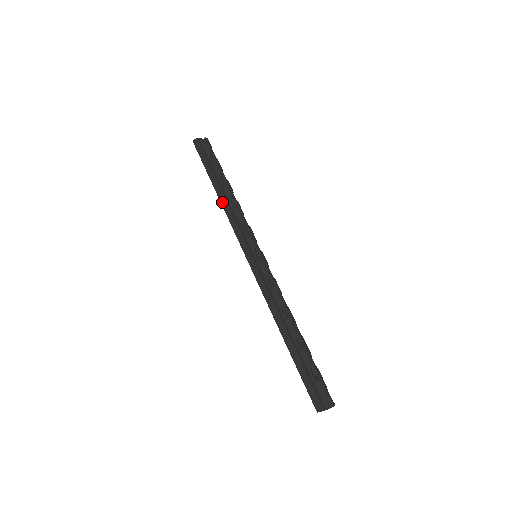
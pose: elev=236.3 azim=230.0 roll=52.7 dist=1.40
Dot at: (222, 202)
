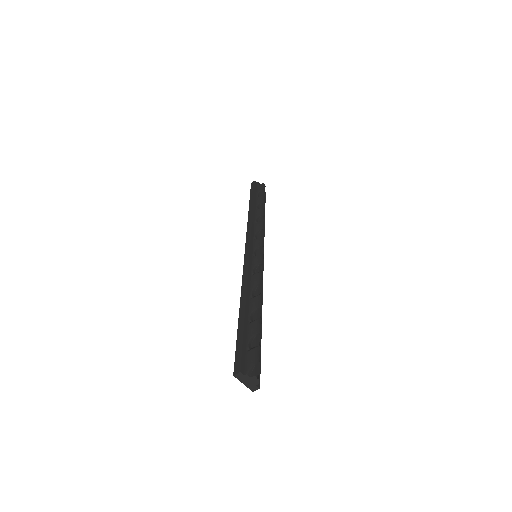
Dot at: (249, 217)
